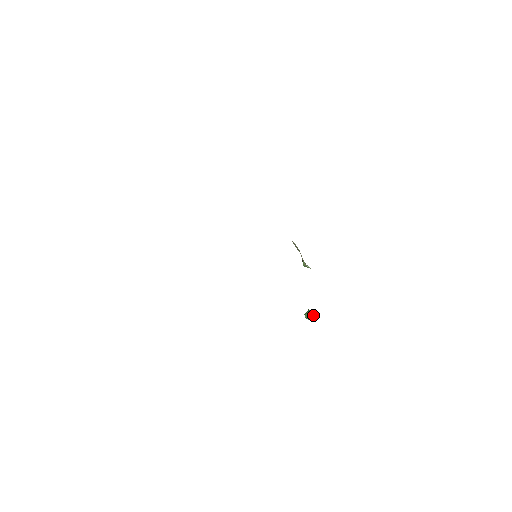
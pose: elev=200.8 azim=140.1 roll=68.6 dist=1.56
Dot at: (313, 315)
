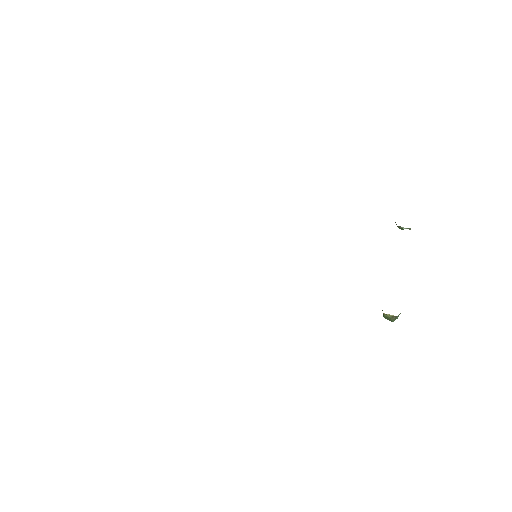
Dot at: (388, 315)
